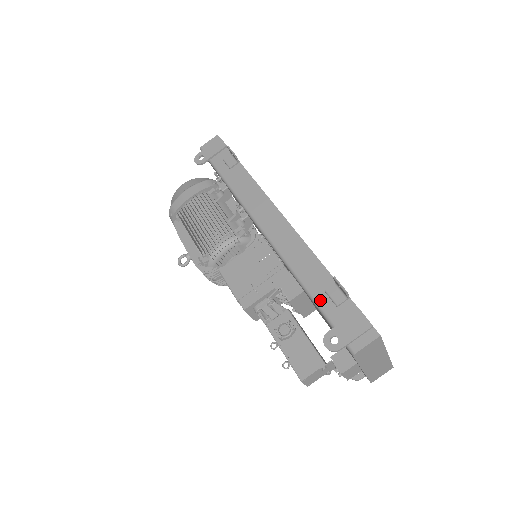
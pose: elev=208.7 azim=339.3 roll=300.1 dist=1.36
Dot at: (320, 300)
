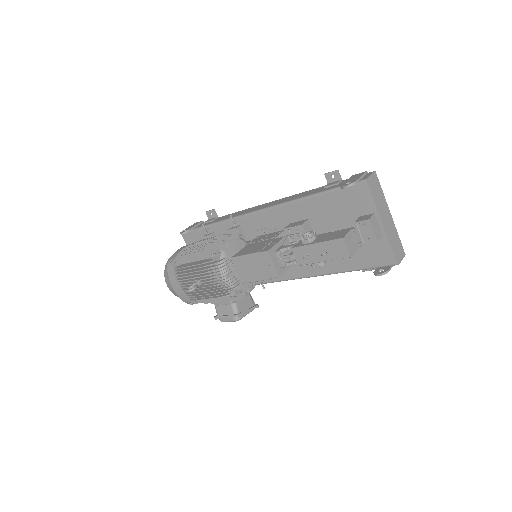
Dot at: (324, 190)
